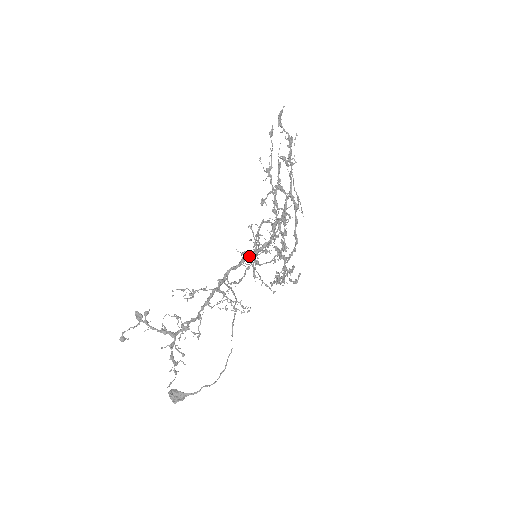
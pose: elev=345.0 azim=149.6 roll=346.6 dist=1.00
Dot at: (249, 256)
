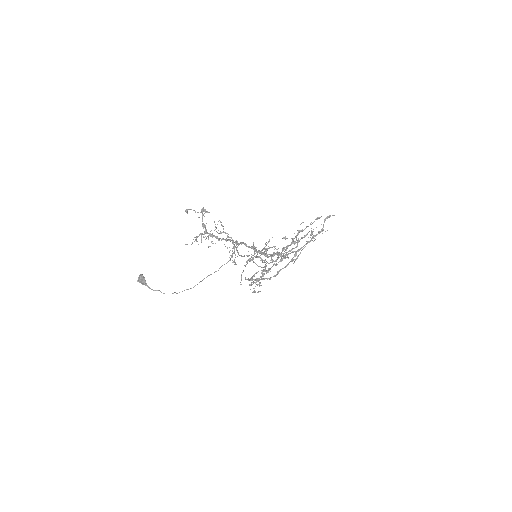
Dot at: (256, 249)
